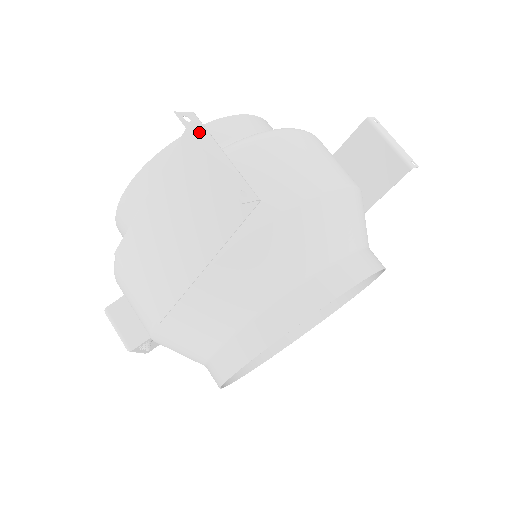
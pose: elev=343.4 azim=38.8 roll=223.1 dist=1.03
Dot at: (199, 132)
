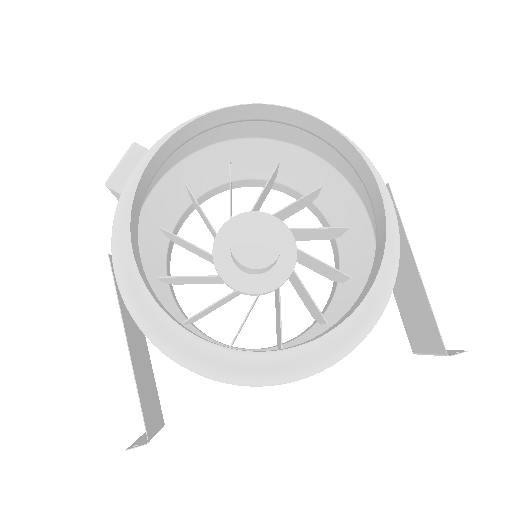
Dot at: (141, 443)
